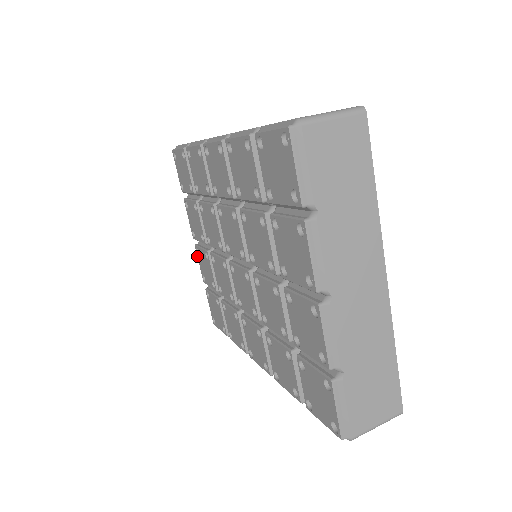
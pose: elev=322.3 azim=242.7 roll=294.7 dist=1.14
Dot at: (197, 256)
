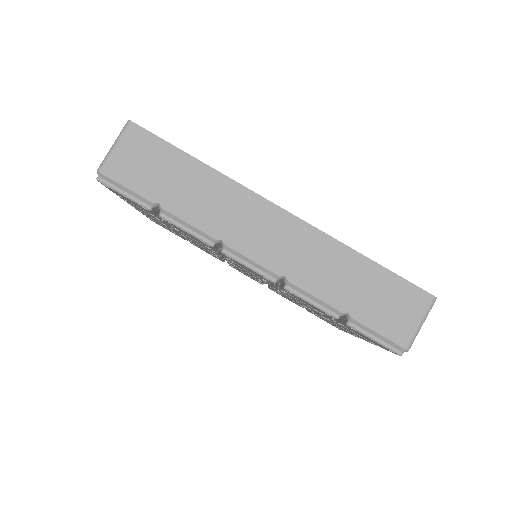
Dot at: occluded
